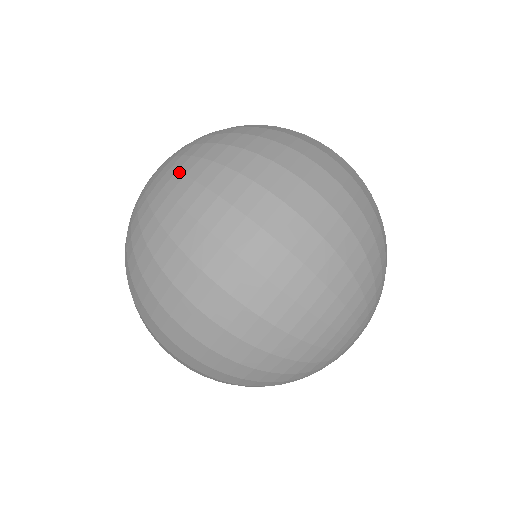
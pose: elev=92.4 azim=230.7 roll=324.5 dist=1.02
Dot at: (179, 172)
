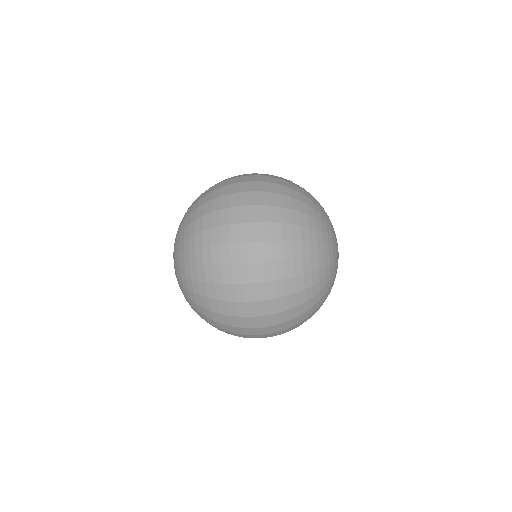
Dot at: (189, 291)
